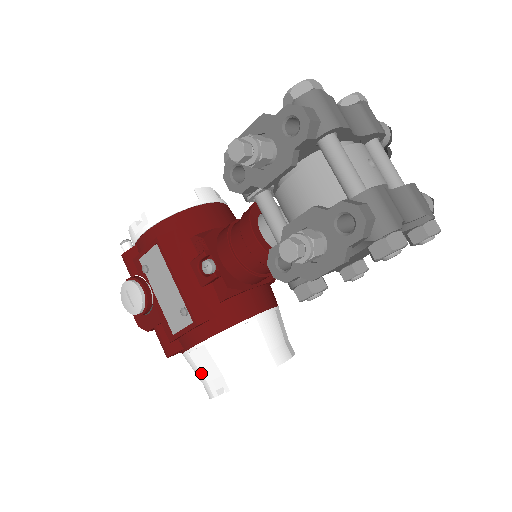
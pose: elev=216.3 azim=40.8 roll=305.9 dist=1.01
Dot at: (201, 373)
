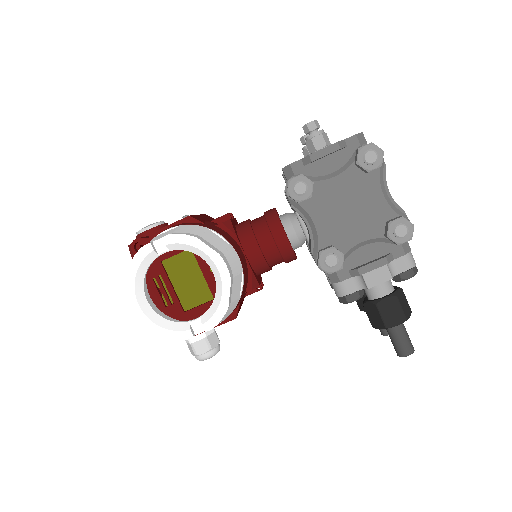
Dot at: (152, 241)
